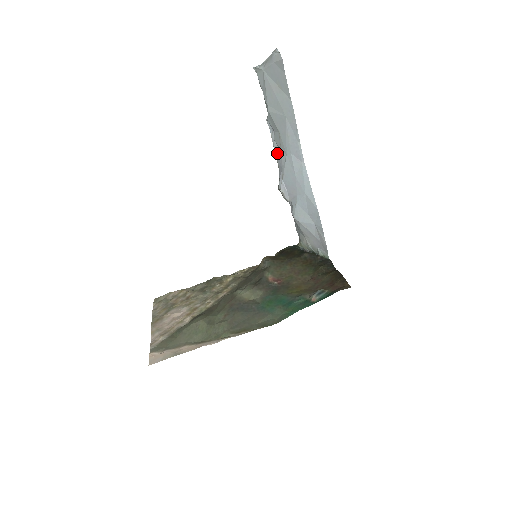
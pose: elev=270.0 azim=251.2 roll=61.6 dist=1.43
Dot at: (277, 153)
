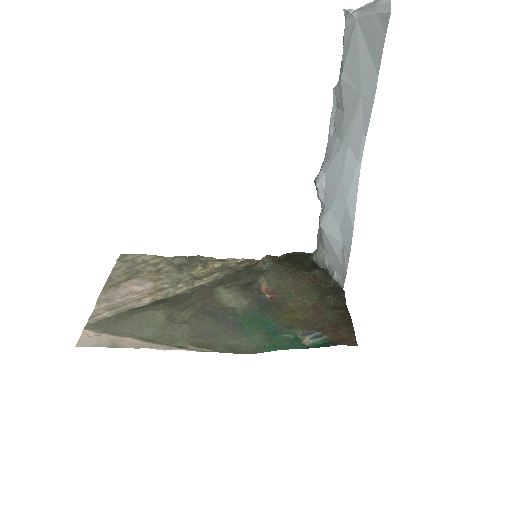
Dot at: (330, 137)
